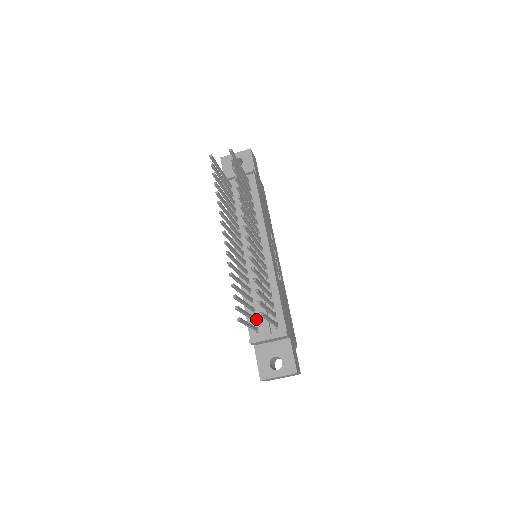
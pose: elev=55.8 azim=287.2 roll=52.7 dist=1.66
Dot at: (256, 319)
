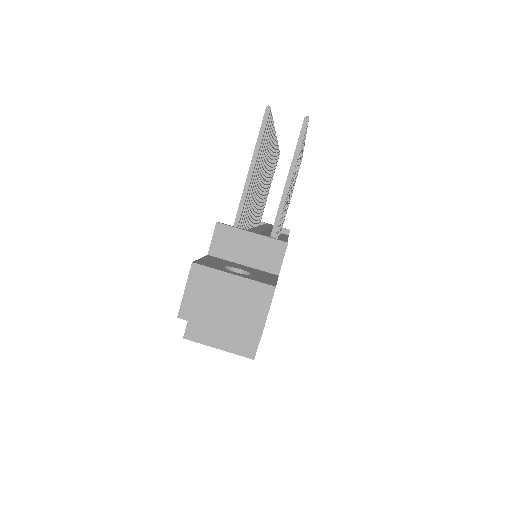
Dot at: occluded
